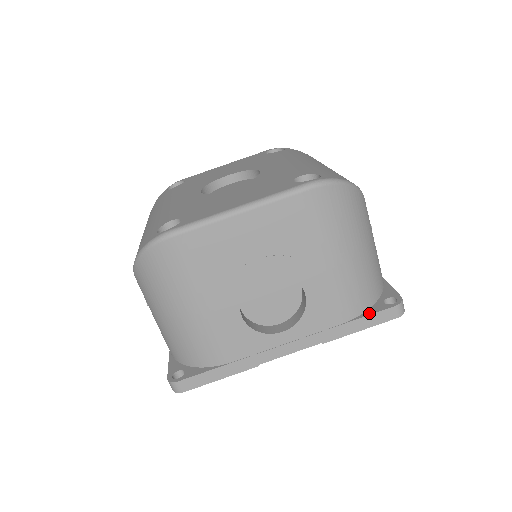
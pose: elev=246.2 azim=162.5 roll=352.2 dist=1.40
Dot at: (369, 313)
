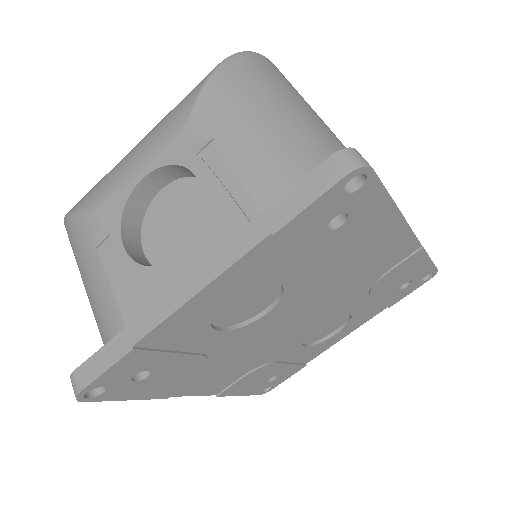
Dot at: occluded
